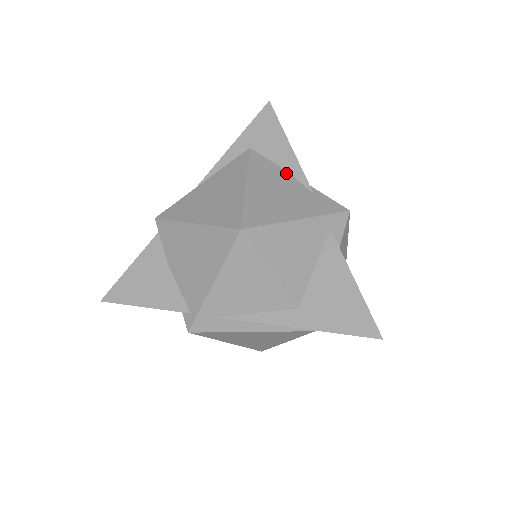
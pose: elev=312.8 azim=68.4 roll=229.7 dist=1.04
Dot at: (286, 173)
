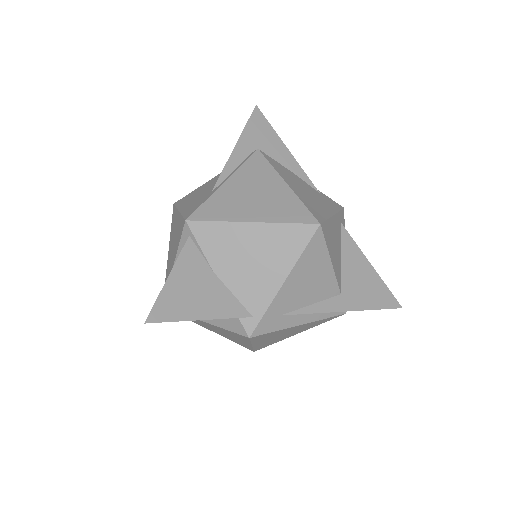
Dot at: (294, 174)
